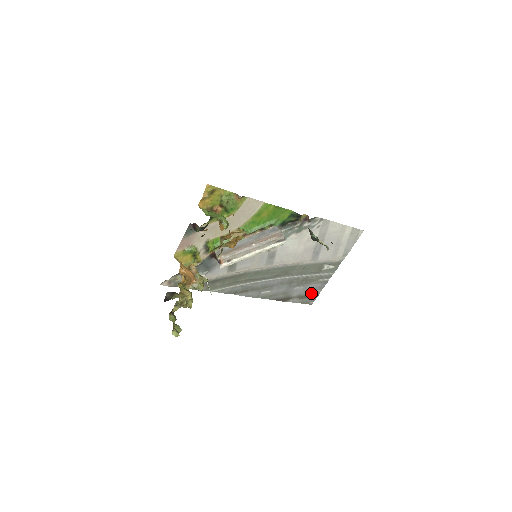
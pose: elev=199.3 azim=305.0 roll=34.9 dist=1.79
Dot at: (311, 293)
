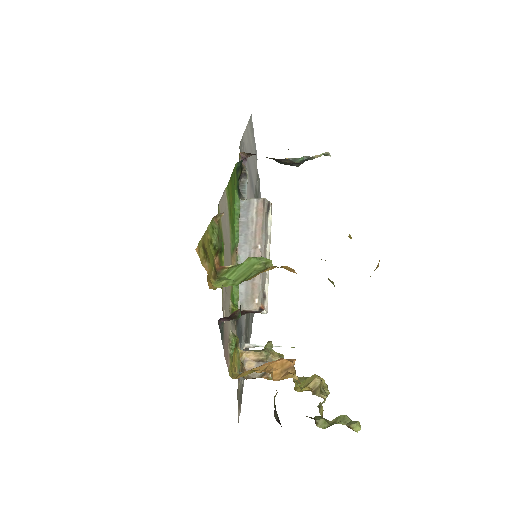
Dot at: occluded
